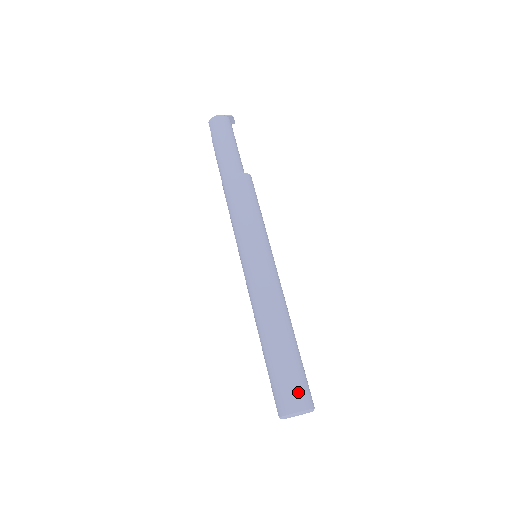
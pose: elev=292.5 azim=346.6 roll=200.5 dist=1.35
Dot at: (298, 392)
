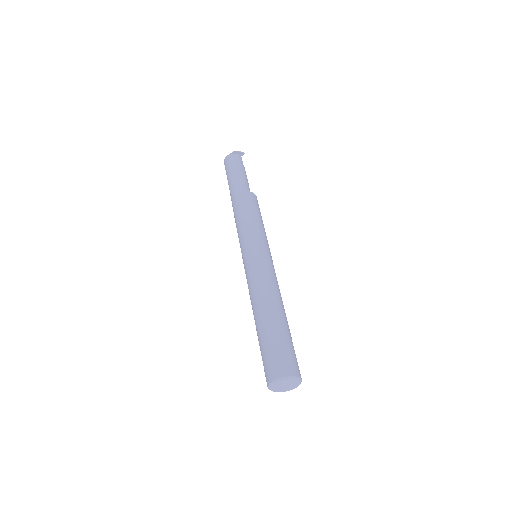
Dot at: (271, 364)
